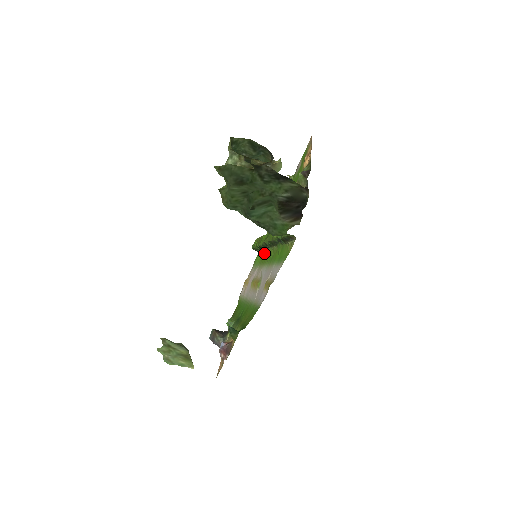
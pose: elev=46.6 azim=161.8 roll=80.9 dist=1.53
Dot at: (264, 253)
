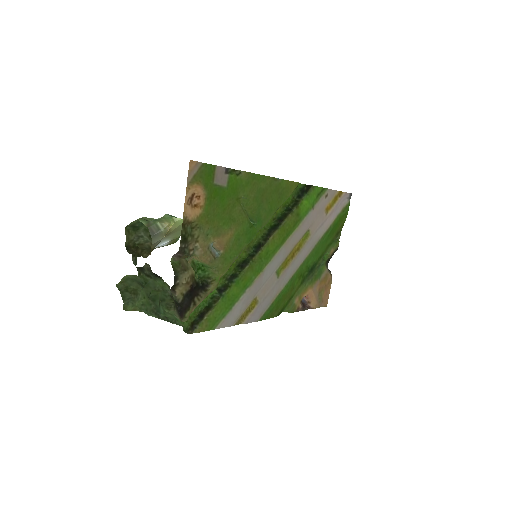
Dot at: (288, 220)
